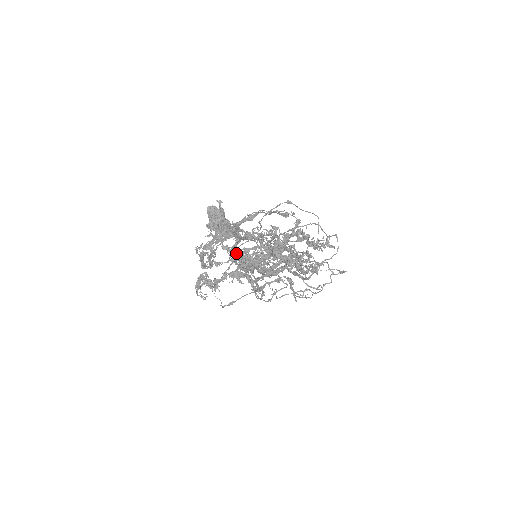
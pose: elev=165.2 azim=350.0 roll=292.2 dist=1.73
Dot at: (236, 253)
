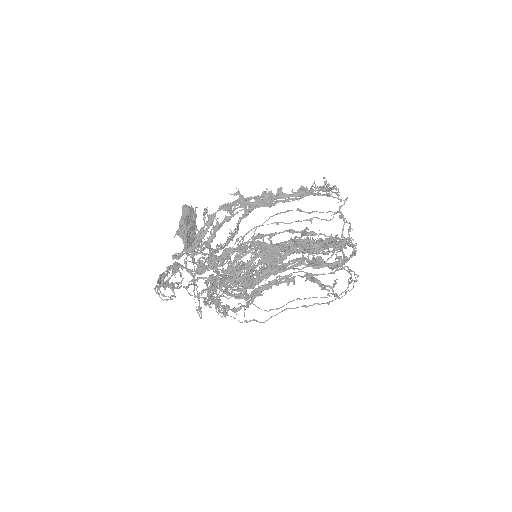
Dot at: (243, 238)
